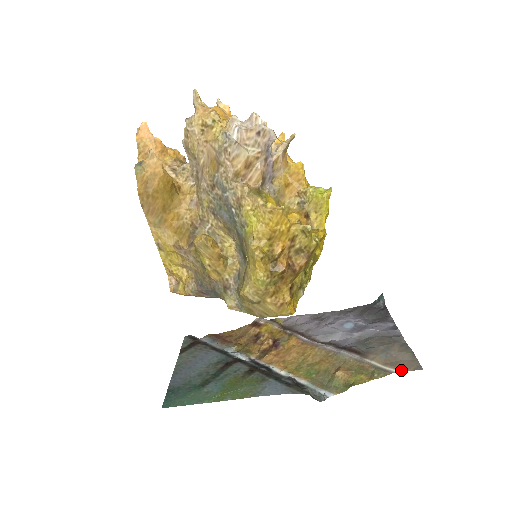
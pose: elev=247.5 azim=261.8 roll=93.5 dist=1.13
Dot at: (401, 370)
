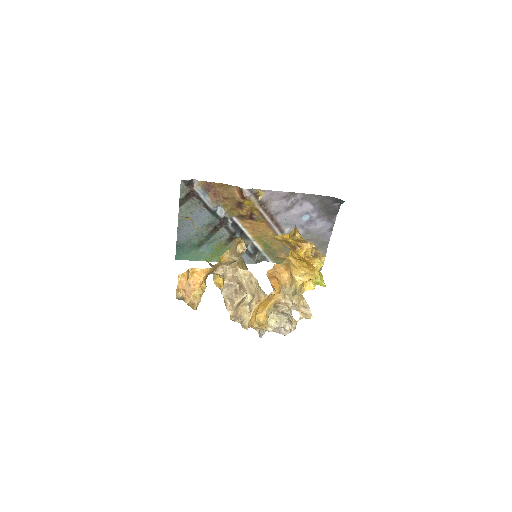
Dot at: occluded
